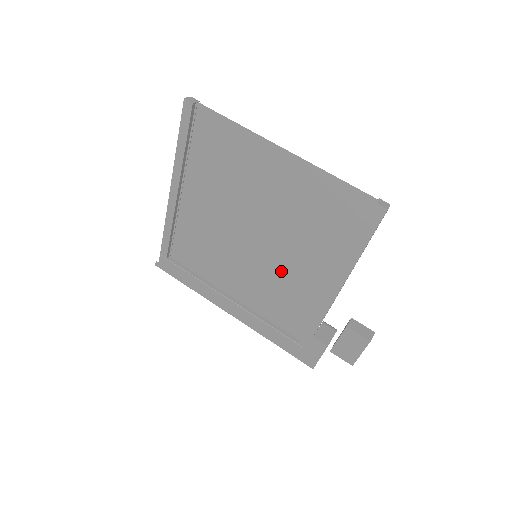
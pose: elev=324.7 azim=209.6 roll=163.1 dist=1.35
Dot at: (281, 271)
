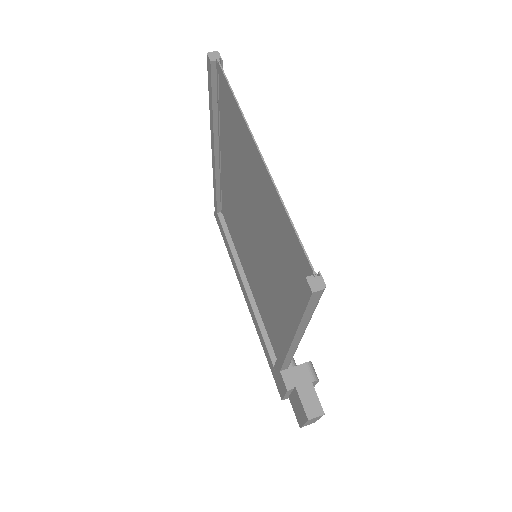
Dot at: (267, 286)
